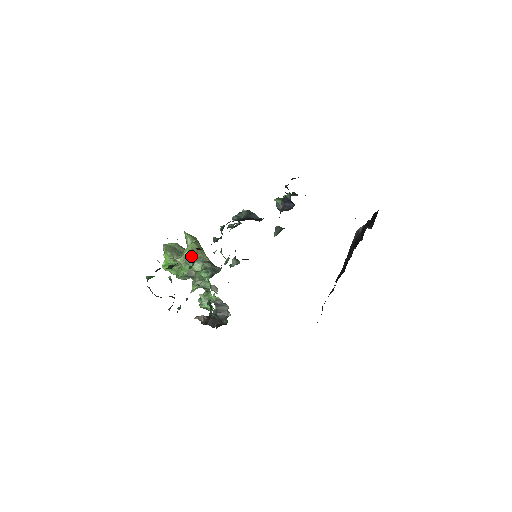
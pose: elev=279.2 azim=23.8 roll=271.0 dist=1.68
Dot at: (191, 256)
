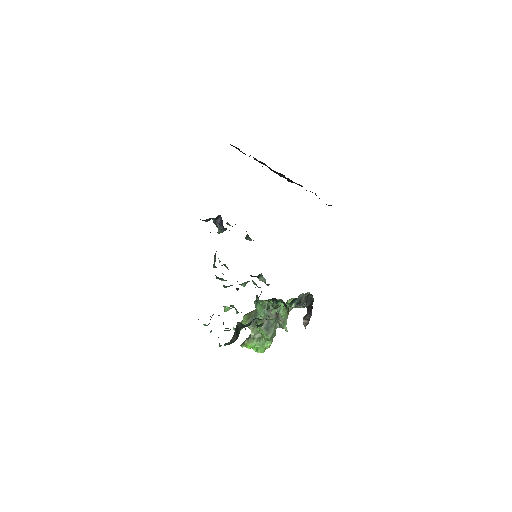
Dot at: (225, 307)
